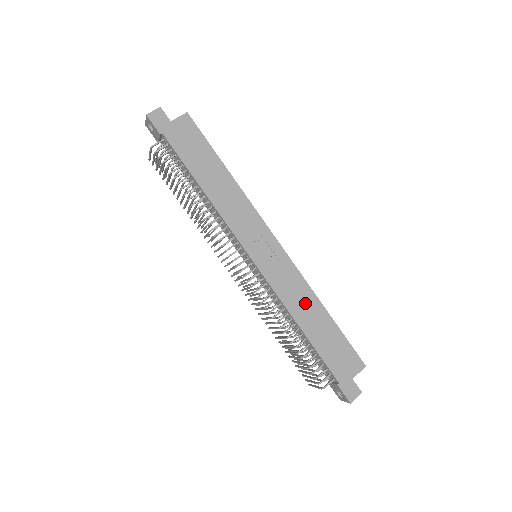
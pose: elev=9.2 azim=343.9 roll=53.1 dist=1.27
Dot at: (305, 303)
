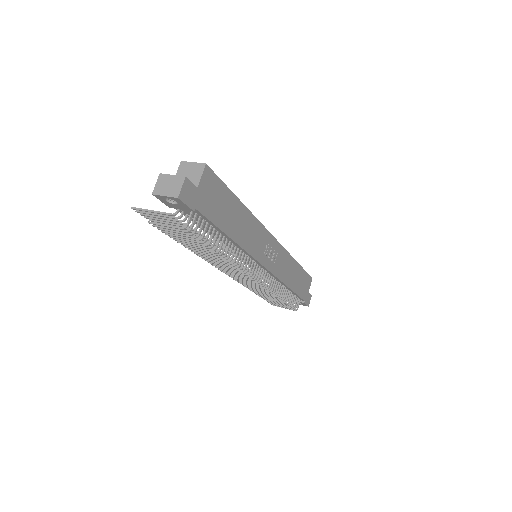
Dot at: (290, 269)
